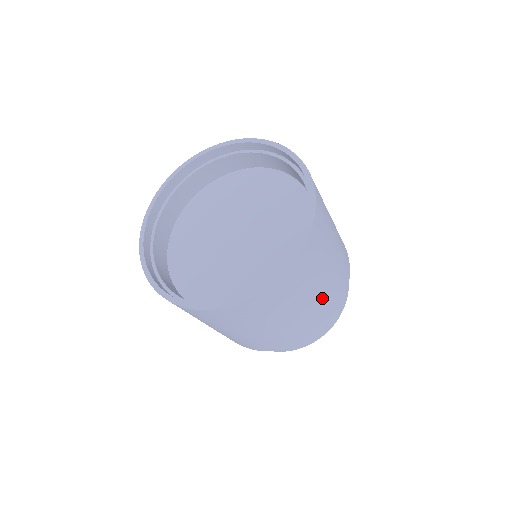
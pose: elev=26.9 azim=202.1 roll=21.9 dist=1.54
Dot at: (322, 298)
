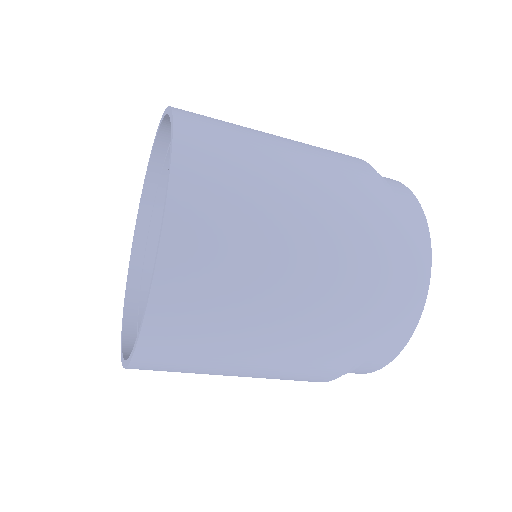
Dot at: (300, 317)
